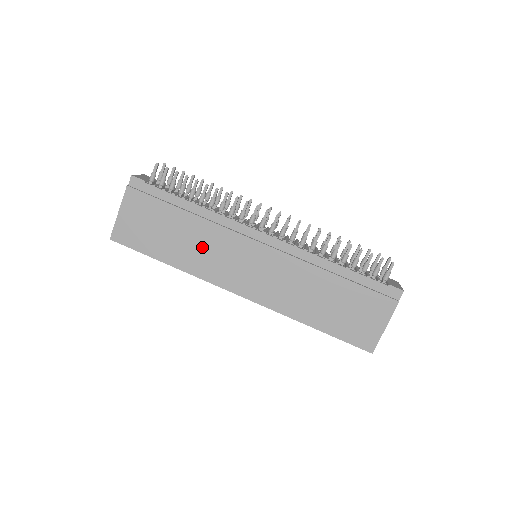
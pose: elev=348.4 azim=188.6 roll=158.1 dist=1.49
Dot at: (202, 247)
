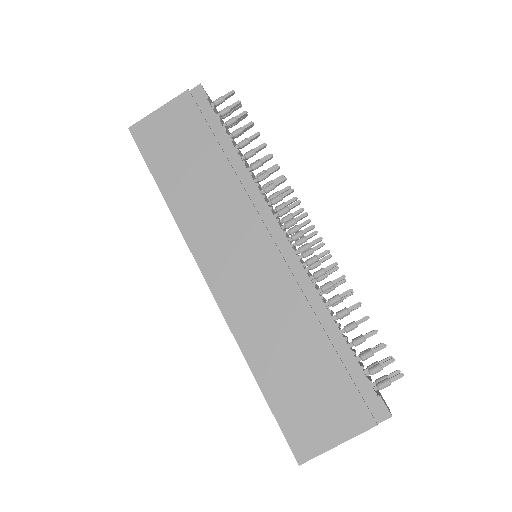
Dot at: (209, 200)
